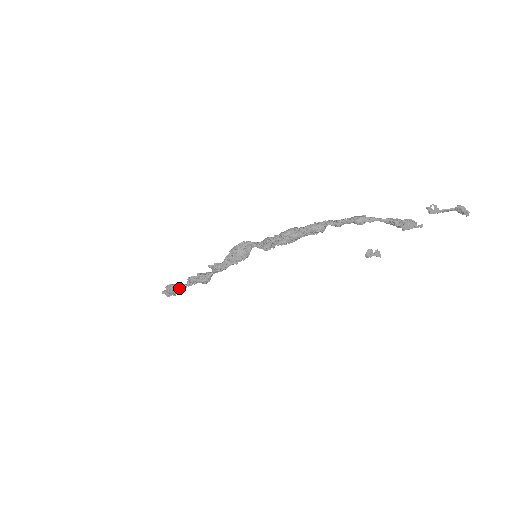
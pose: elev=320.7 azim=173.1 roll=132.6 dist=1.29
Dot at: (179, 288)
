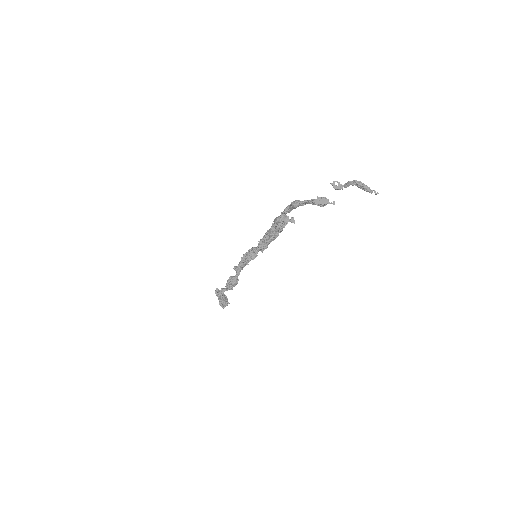
Dot at: (221, 291)
